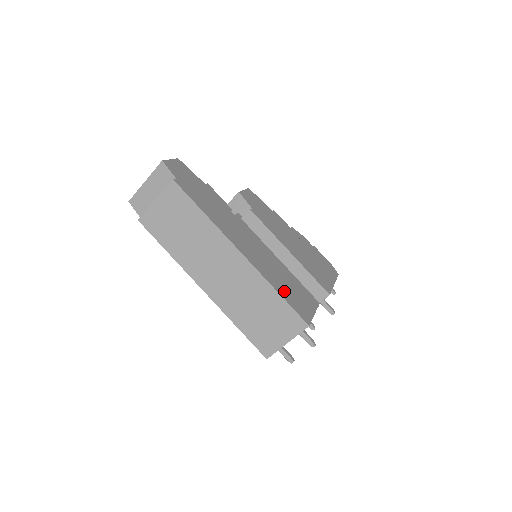
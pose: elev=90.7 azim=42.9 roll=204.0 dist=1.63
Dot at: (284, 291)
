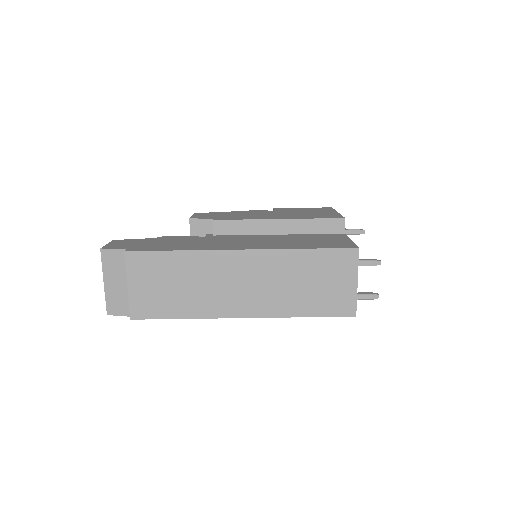
Dot at: (309, 245)
